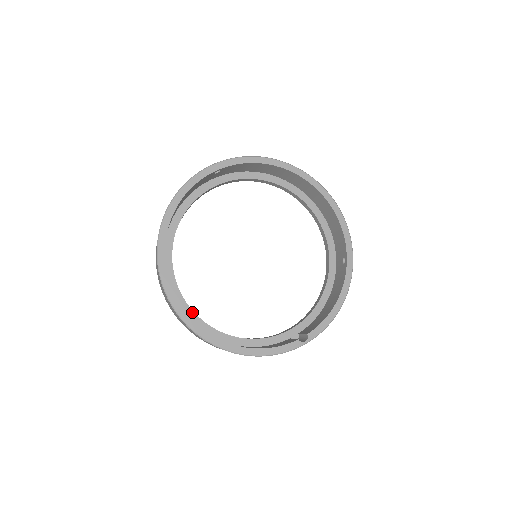
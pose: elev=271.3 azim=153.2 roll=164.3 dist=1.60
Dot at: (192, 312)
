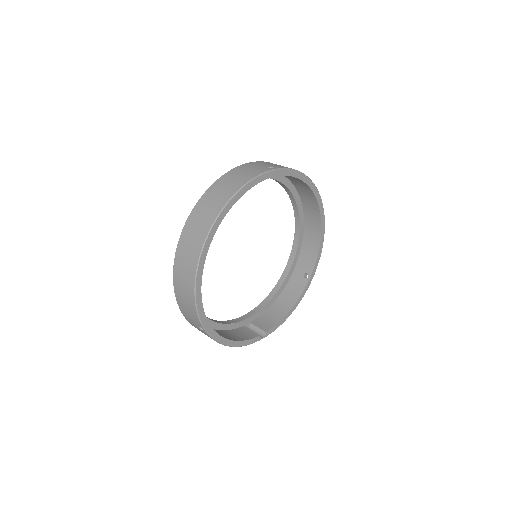
Dot at: occluded
